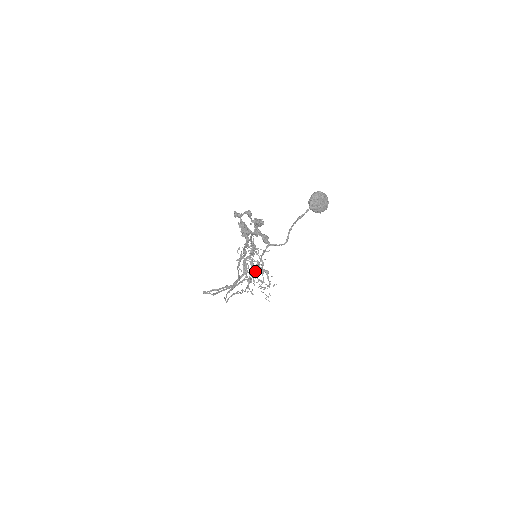
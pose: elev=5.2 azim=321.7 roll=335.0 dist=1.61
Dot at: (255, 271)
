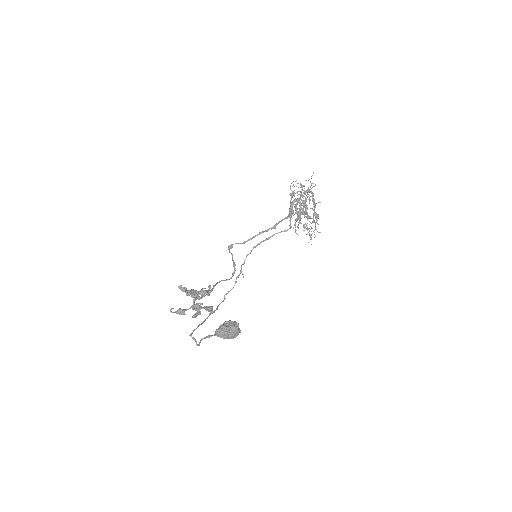
Dot at: (208, 316)
